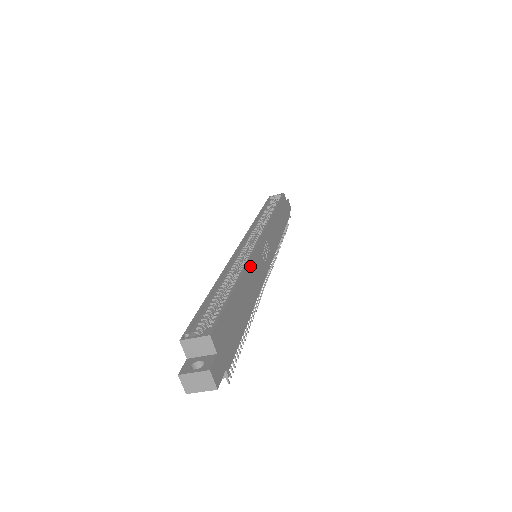
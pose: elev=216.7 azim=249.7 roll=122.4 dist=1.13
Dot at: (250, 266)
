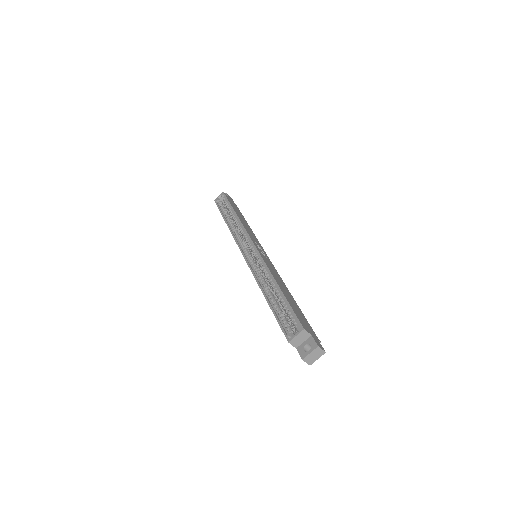
Dot at: (270, 269)
